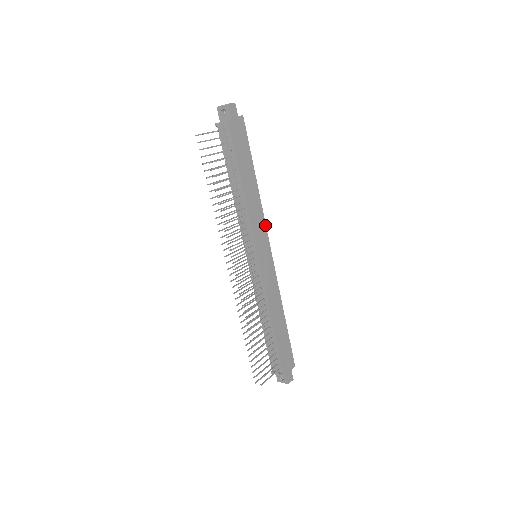
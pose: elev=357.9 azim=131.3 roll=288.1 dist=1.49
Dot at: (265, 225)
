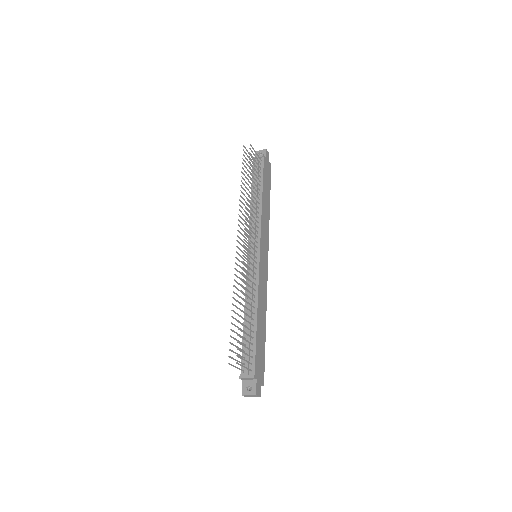
Dot at: (268, 239)
